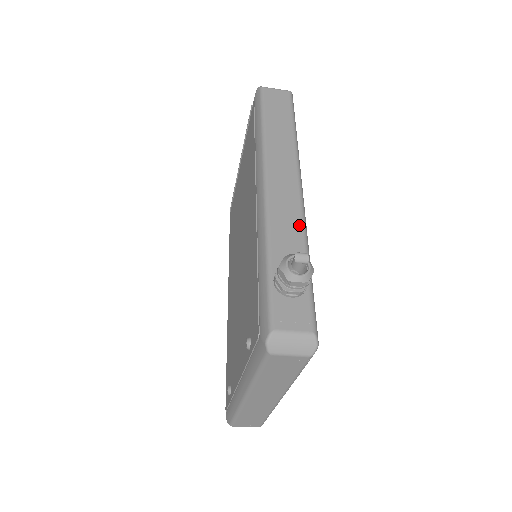
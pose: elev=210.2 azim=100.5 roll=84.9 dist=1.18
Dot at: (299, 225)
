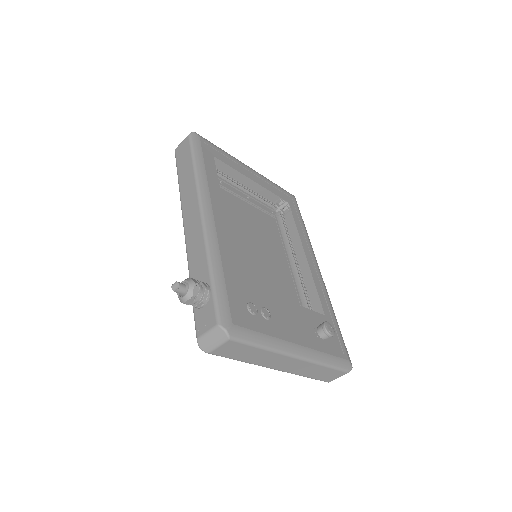
Dot at: (203, 246)
